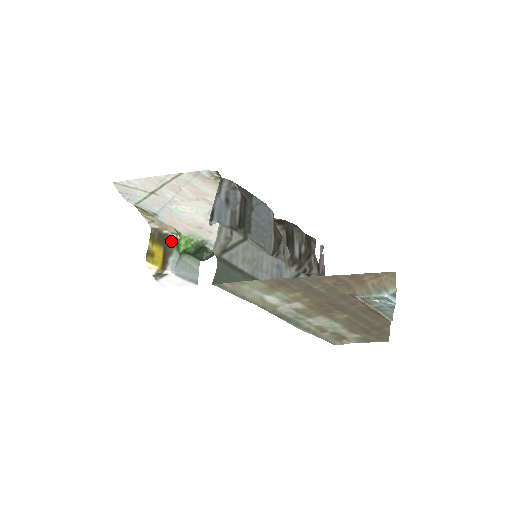
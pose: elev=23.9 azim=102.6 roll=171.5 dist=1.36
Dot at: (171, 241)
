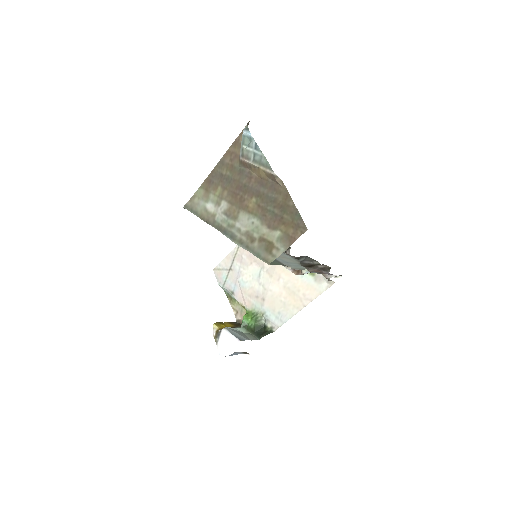
Dot at: occluded
